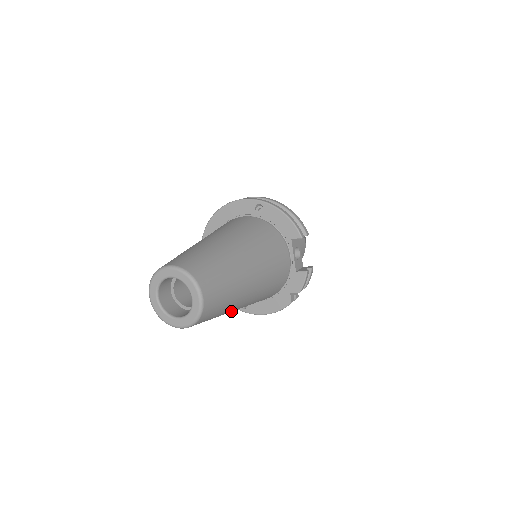
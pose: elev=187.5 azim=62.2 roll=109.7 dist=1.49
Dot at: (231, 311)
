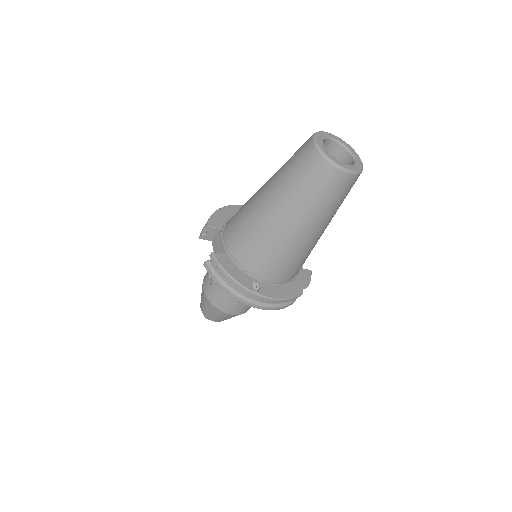
Dot at: (323, 225)
